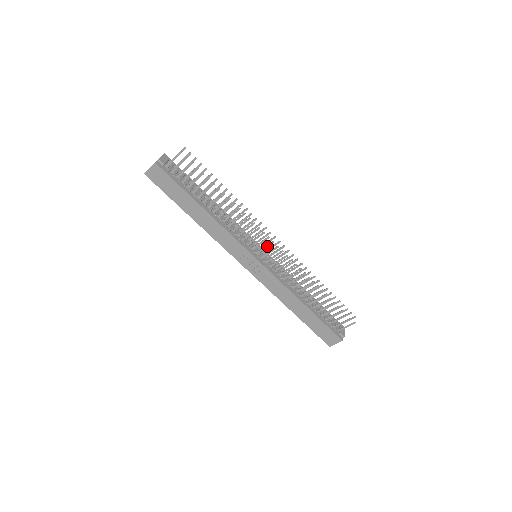
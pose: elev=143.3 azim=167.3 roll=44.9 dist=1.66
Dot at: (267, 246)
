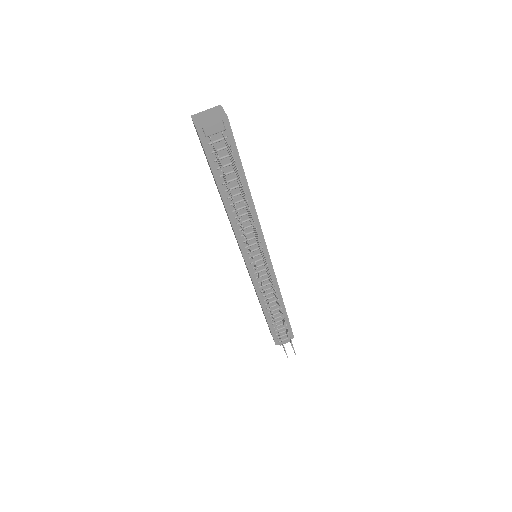
Dot at: occluded
